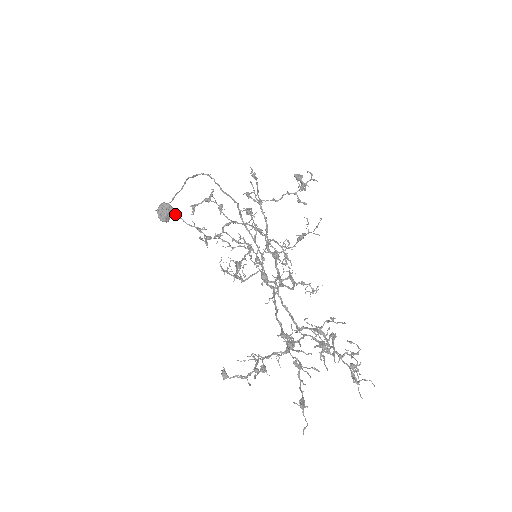
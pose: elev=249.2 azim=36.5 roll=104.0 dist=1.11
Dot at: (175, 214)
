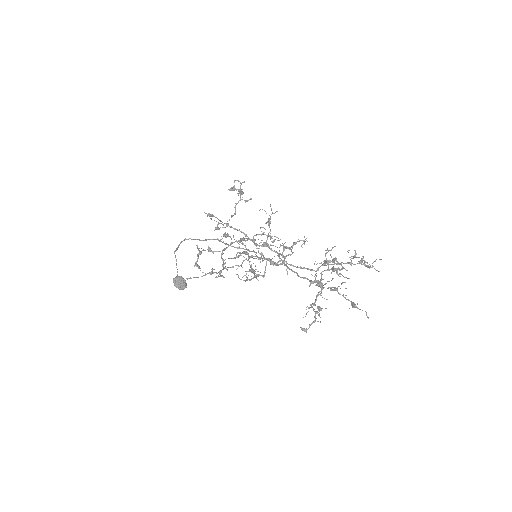
Dot at: occluded
